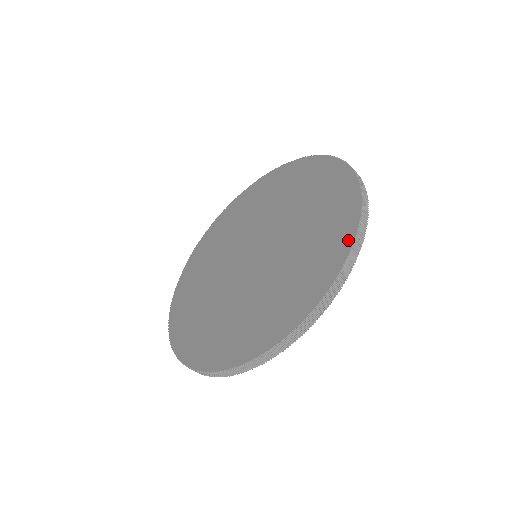
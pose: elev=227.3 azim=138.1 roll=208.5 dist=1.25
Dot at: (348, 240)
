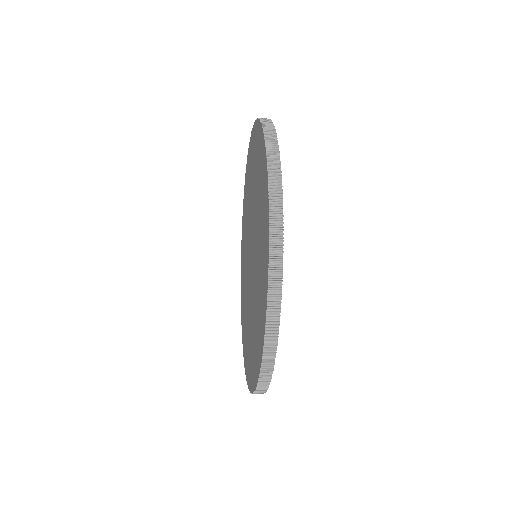
Dot at: (266, 191)
